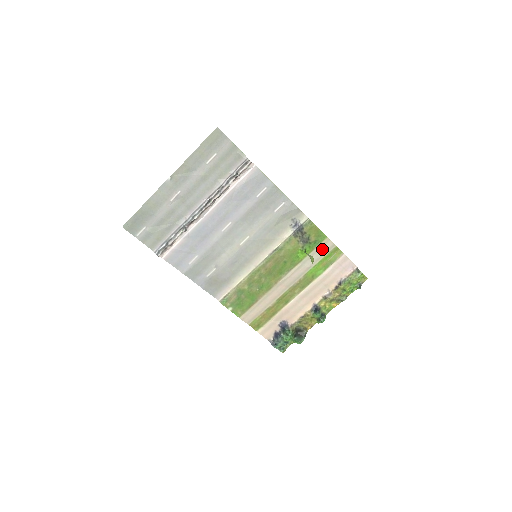
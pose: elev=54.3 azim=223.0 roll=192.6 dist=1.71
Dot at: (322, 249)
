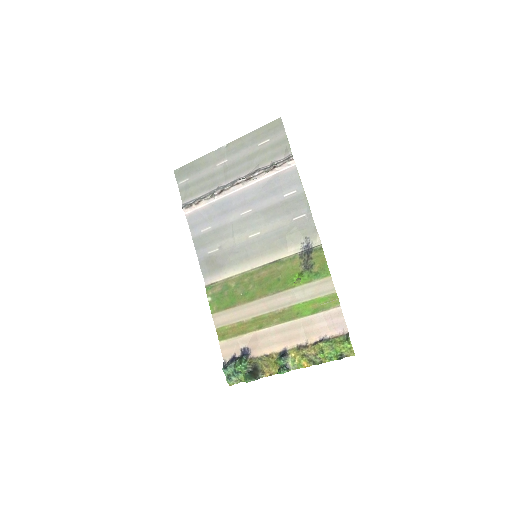
Dot at: (320, 287)
